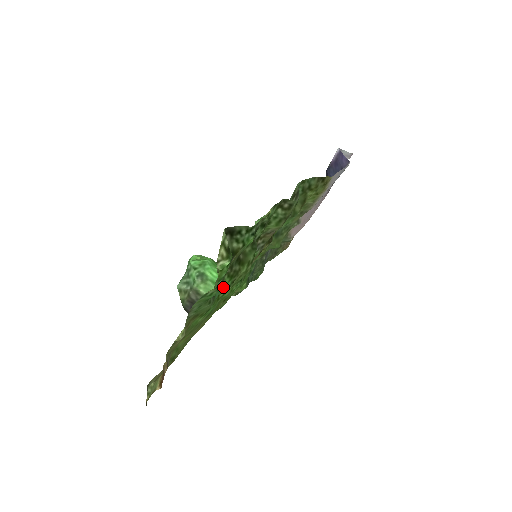
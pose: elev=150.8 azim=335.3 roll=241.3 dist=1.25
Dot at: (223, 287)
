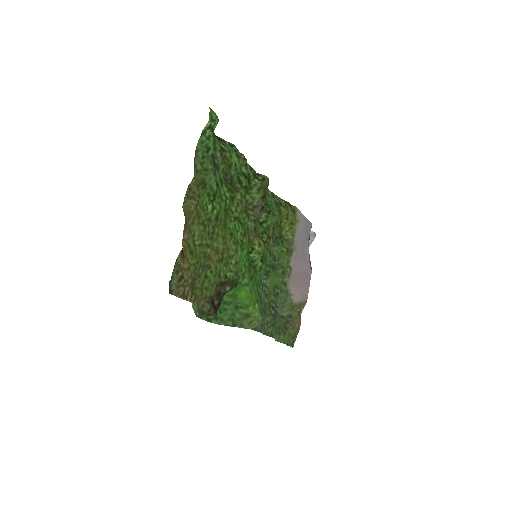
Dot at: (223, 192)
